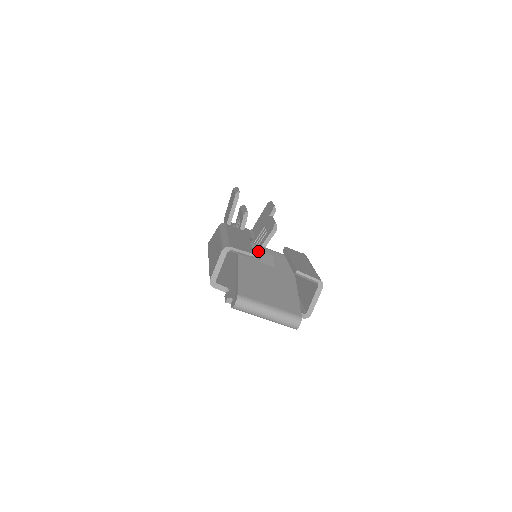
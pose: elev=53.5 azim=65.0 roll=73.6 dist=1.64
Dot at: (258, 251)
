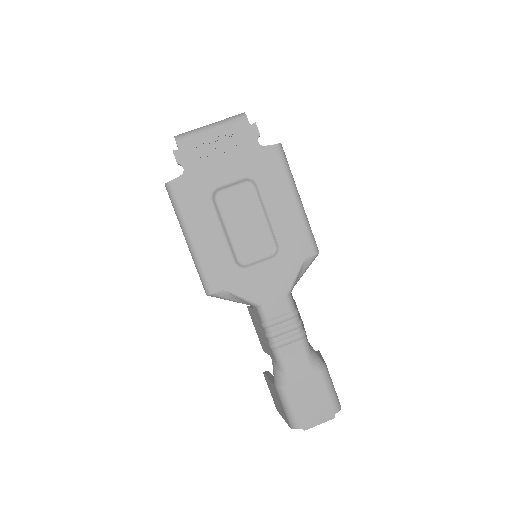
Dot at: occluded
